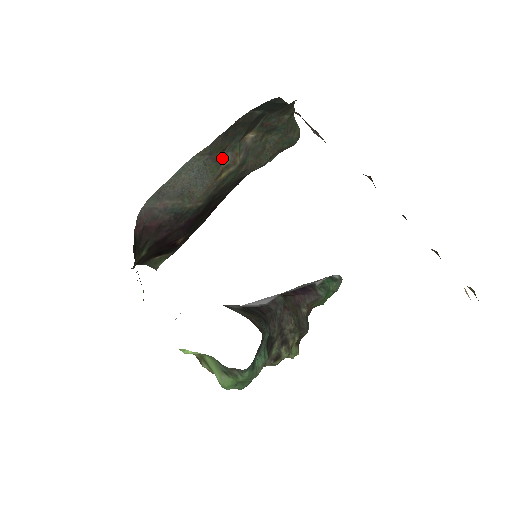
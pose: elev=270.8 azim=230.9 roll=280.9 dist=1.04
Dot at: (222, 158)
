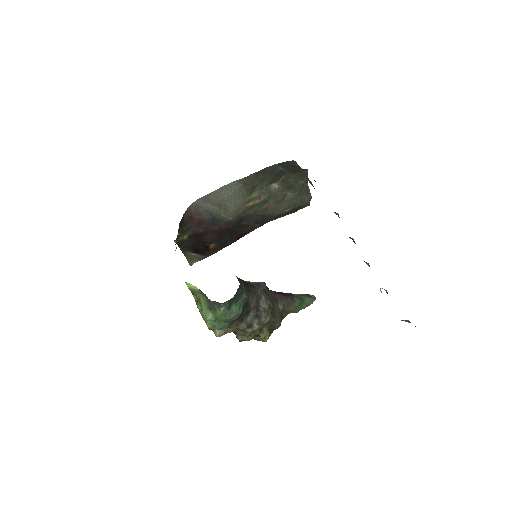
Dot at: (252, 191)
